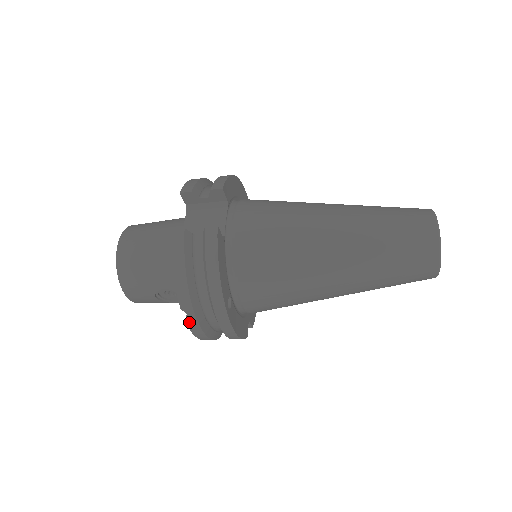
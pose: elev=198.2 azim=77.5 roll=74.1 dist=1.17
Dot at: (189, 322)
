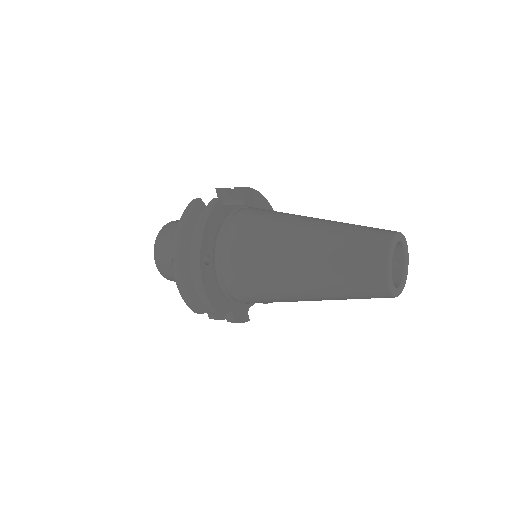
Dot at: (175, 268)
